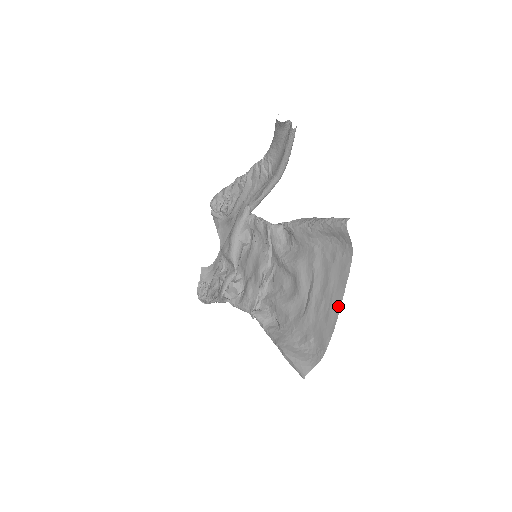
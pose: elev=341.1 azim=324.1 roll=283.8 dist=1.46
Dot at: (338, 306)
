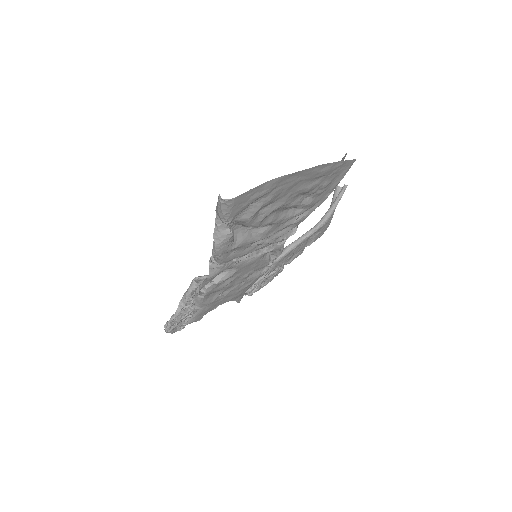
Dot at: (305, 171)
